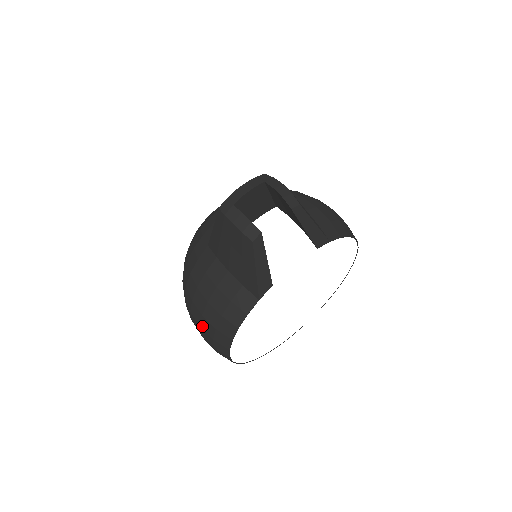
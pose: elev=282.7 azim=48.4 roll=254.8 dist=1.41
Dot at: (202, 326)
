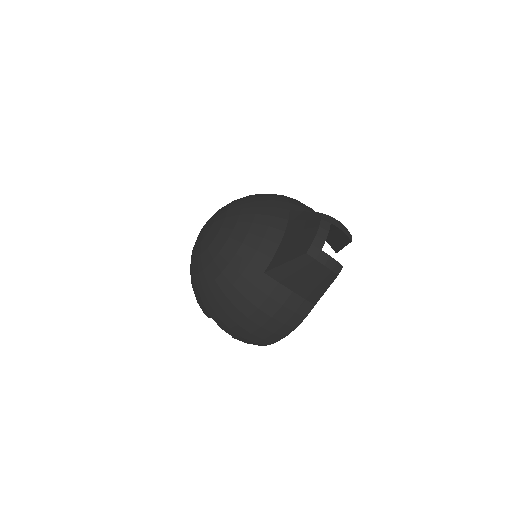
Dot at: (254, 333)
